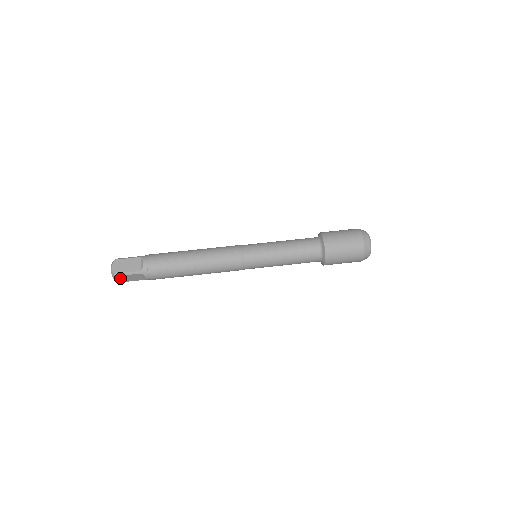
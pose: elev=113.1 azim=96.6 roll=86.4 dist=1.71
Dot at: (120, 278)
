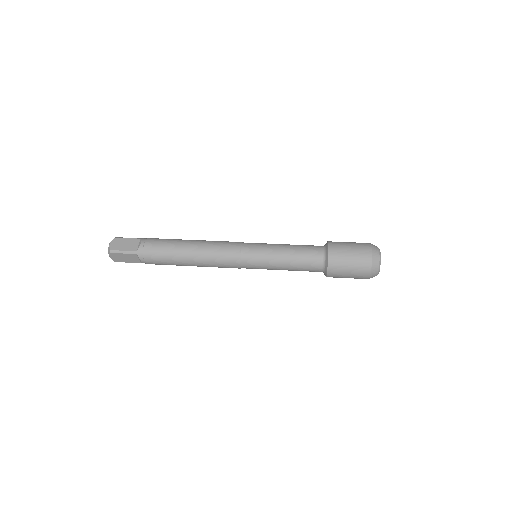
Dot at: (116, 256)
